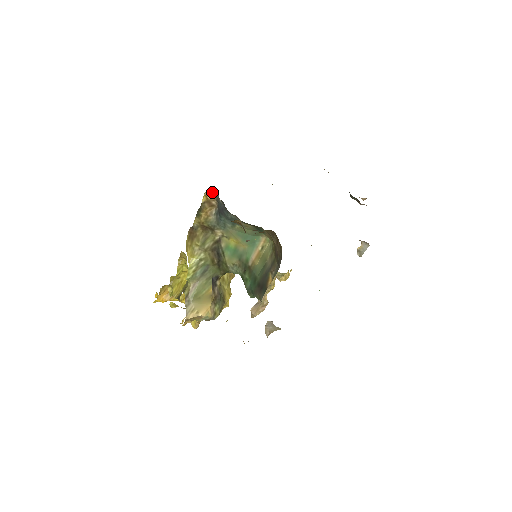
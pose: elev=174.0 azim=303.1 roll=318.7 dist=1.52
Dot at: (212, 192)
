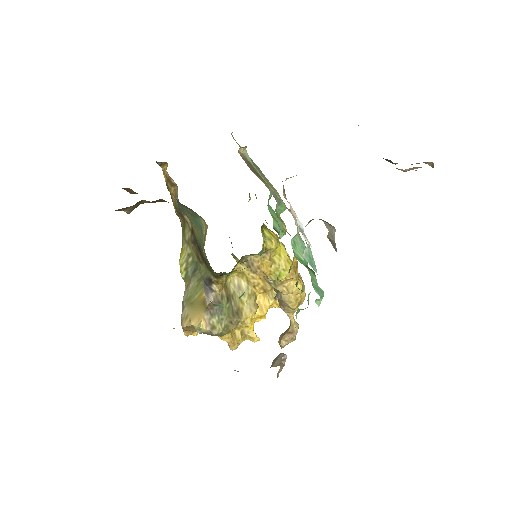
Dot at: occluded
